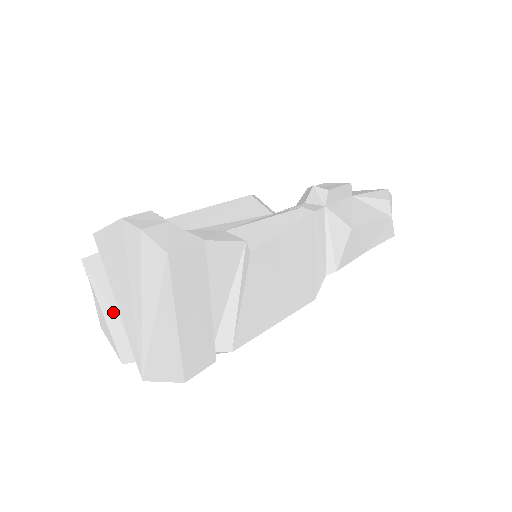
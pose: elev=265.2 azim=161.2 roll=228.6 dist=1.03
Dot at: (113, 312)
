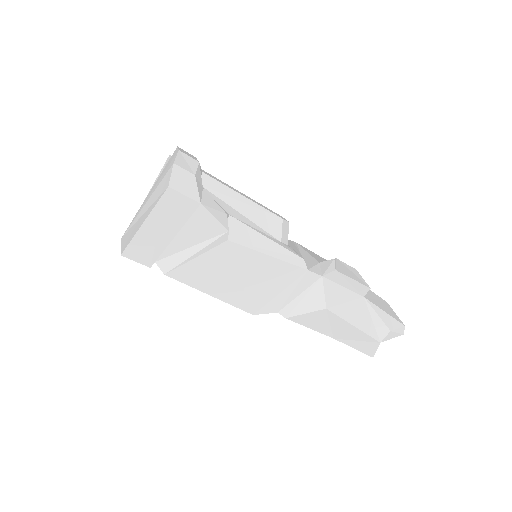
Dot at: occluded
